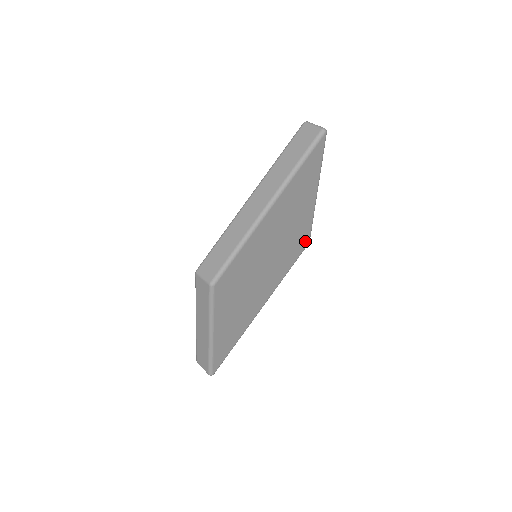
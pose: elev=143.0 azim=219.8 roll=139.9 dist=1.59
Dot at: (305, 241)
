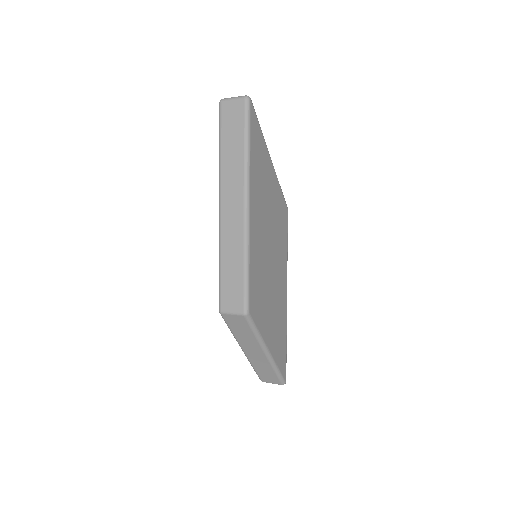
Dot at: (285, 210)
